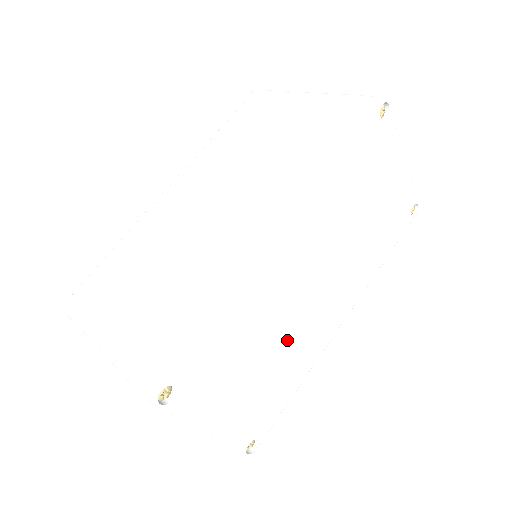
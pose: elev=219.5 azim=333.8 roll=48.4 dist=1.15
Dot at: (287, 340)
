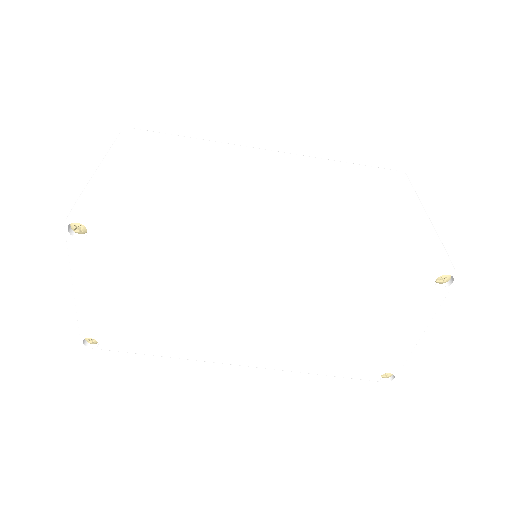
Dot at: (191, 317)
